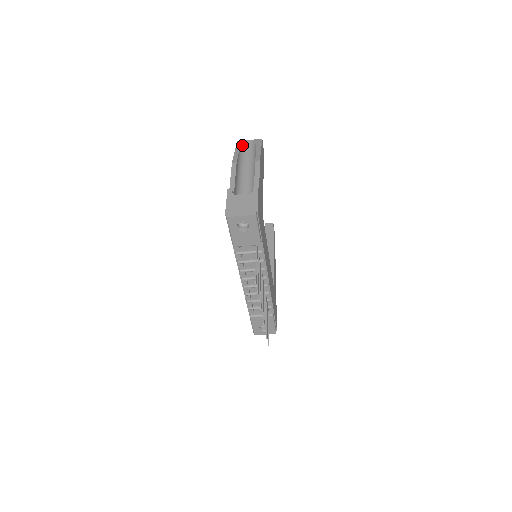
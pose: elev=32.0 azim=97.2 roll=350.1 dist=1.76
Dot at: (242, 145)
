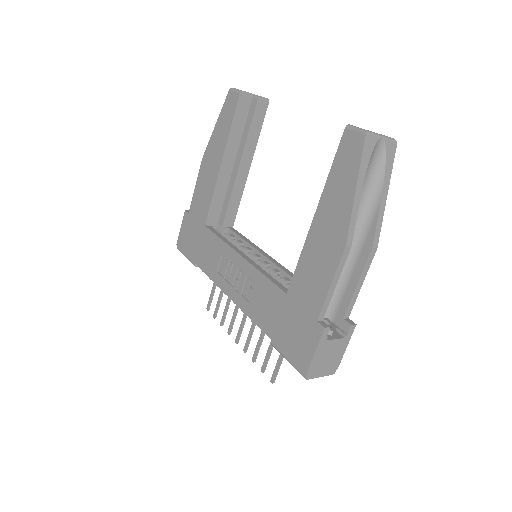
Dot at: (369, 162)
